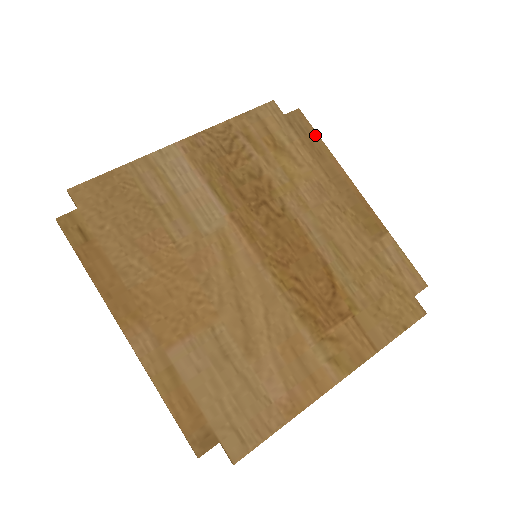
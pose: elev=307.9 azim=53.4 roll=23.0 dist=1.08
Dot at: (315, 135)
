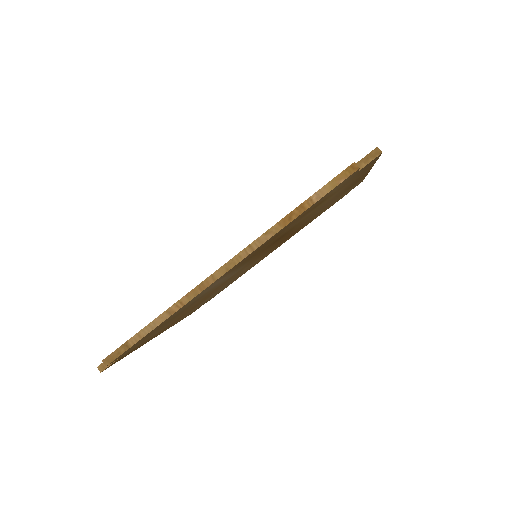
Dot at: occluded
